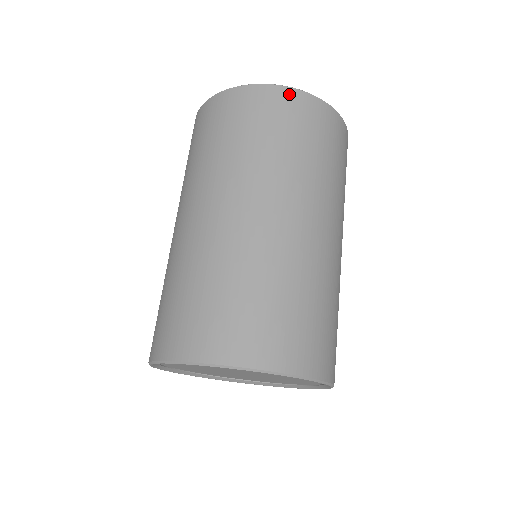
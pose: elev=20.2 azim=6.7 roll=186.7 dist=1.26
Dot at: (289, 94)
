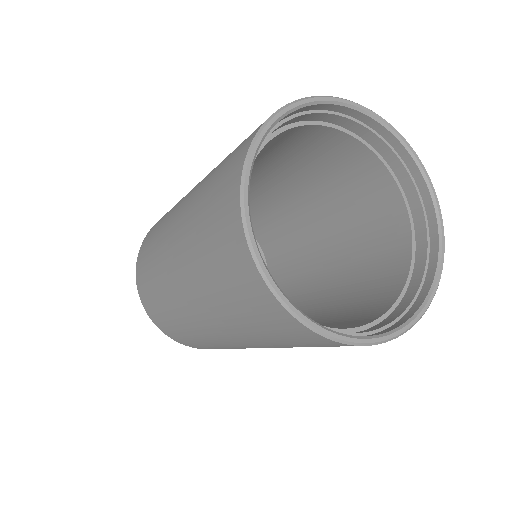
Dot at: (271, 302)
